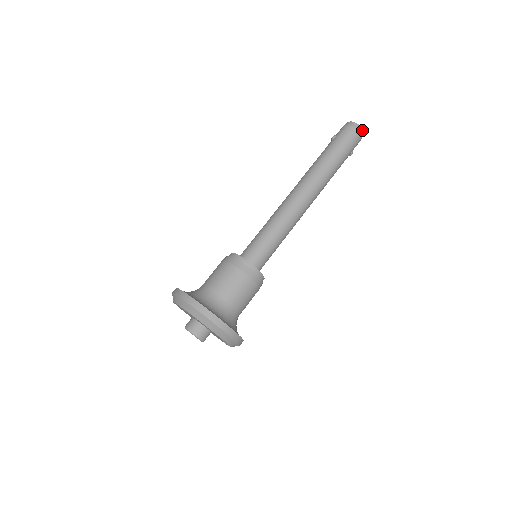
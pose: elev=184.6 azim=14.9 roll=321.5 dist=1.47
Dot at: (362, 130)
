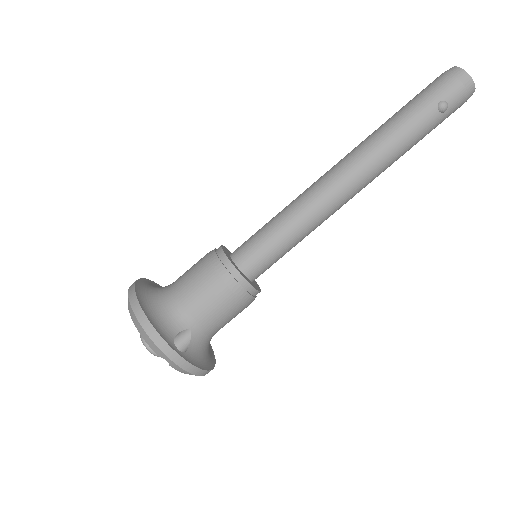
Dot at: (459, 69)
